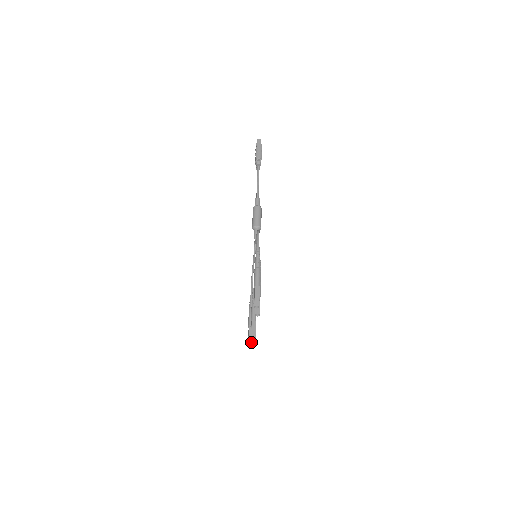
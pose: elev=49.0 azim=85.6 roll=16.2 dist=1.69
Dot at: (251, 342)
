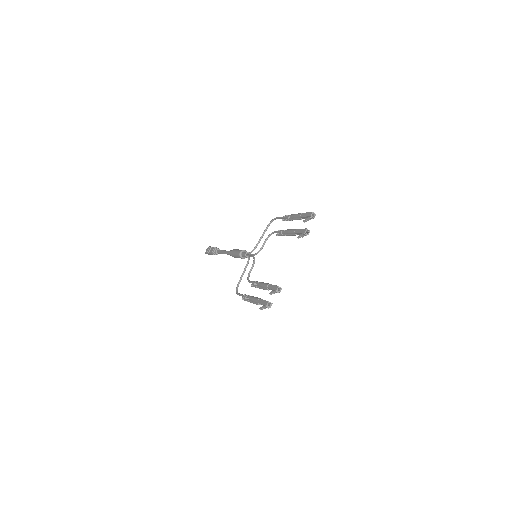
Dot at: (270, 302)
